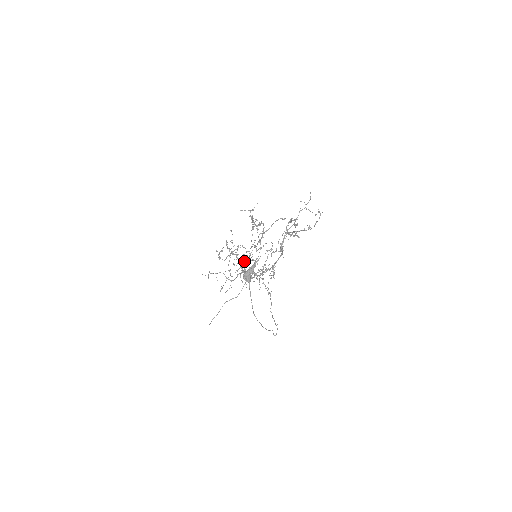
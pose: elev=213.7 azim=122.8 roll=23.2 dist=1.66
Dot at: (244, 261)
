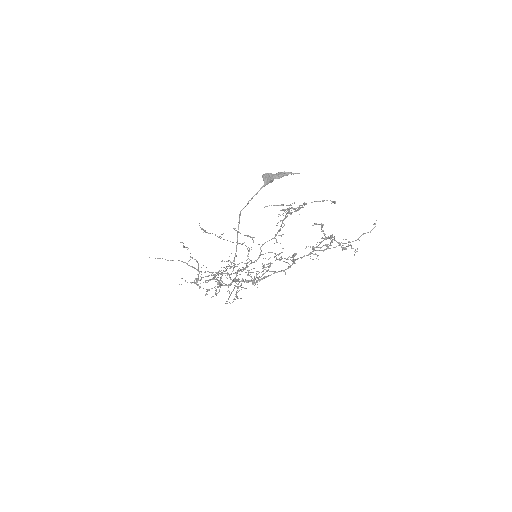
Dot at: occluded
